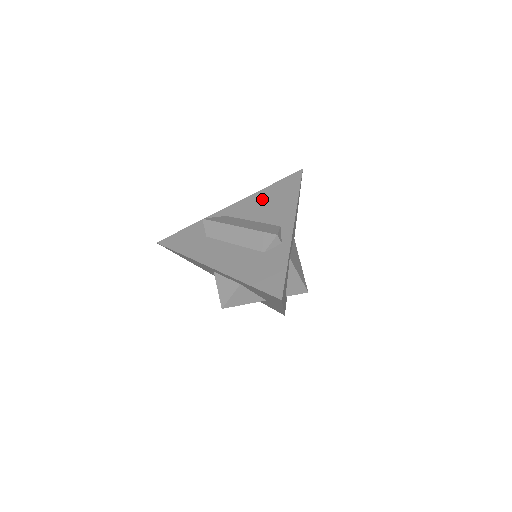
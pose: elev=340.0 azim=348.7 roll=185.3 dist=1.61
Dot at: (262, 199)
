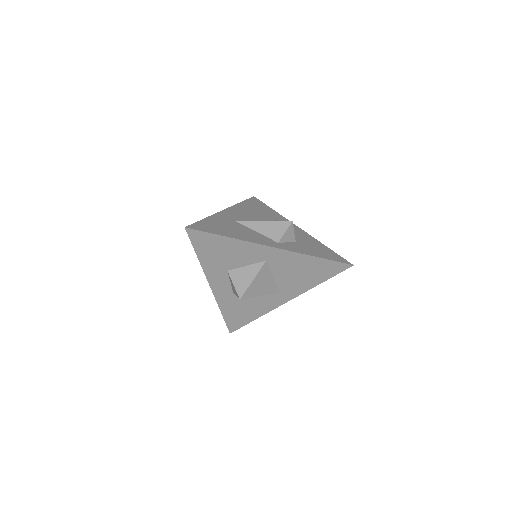
Dot at: occluded
